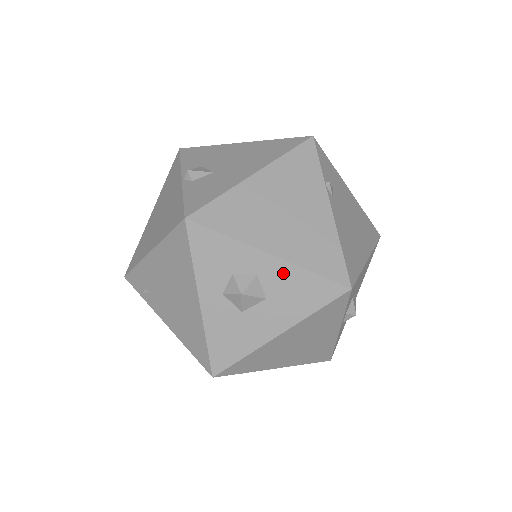
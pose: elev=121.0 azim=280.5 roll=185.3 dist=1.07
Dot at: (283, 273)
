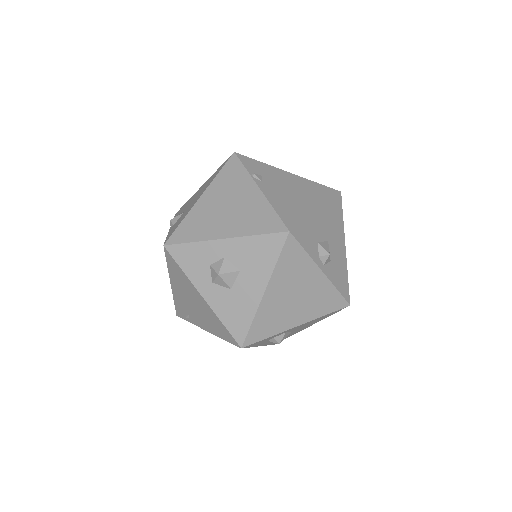
Dot at: (239, 247)
